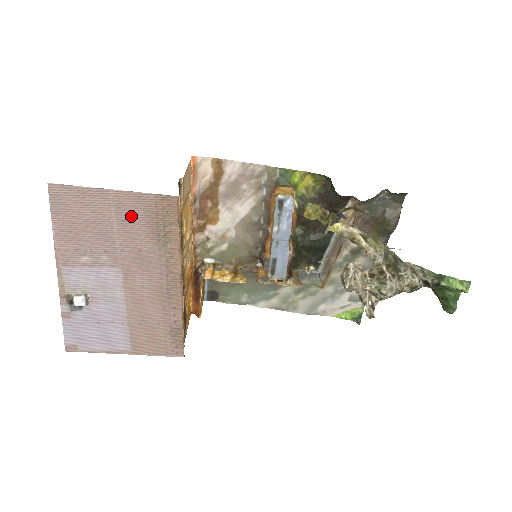
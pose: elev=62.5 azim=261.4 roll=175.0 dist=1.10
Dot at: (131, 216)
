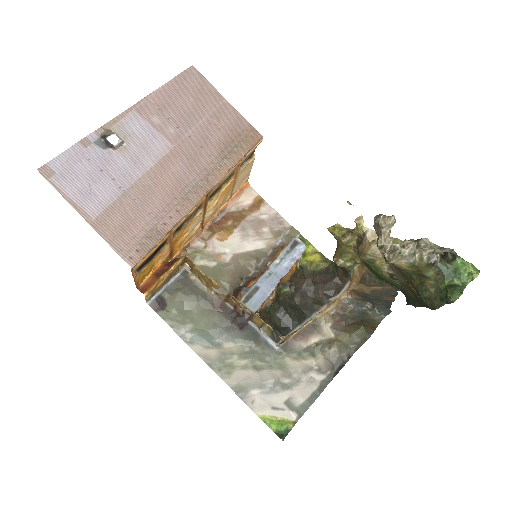
Dot at: (221, 123)
